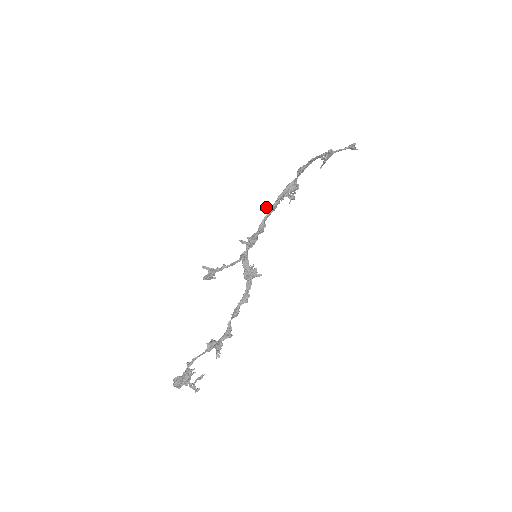
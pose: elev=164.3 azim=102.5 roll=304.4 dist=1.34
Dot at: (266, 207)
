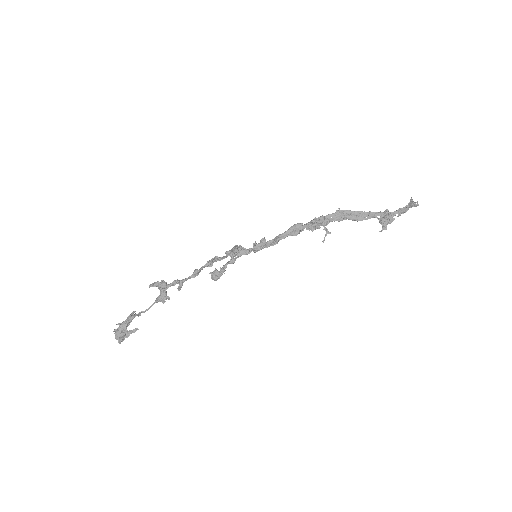
Dot at: occluded
